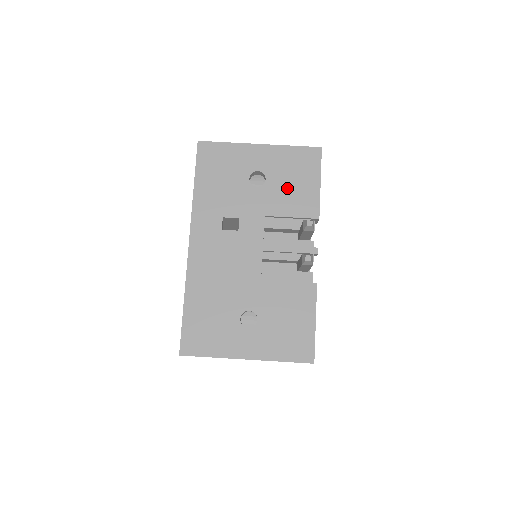
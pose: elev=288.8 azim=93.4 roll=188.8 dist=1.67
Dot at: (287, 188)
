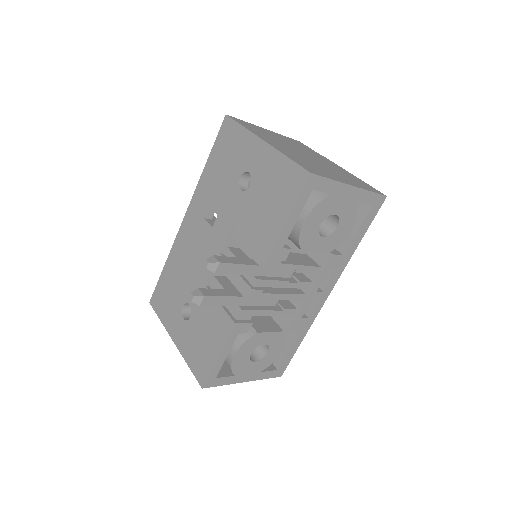
Dot at: (260, 206)
